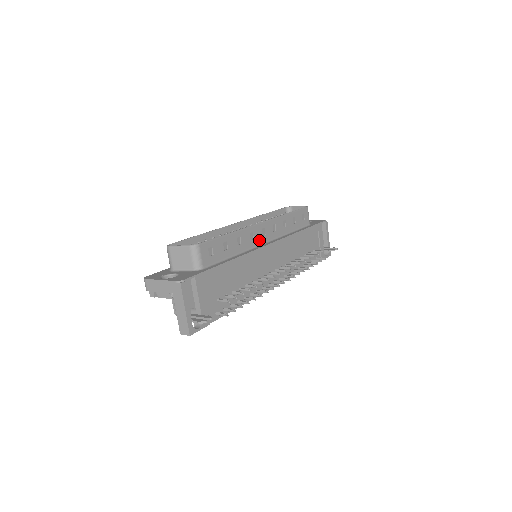
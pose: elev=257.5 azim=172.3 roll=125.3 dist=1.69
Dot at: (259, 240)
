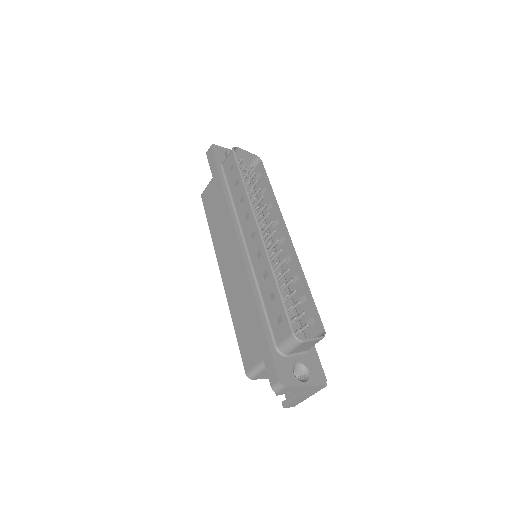
Dot at: (282, 254)
